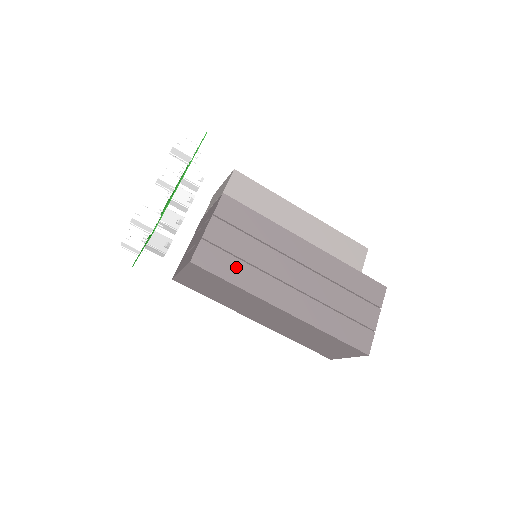
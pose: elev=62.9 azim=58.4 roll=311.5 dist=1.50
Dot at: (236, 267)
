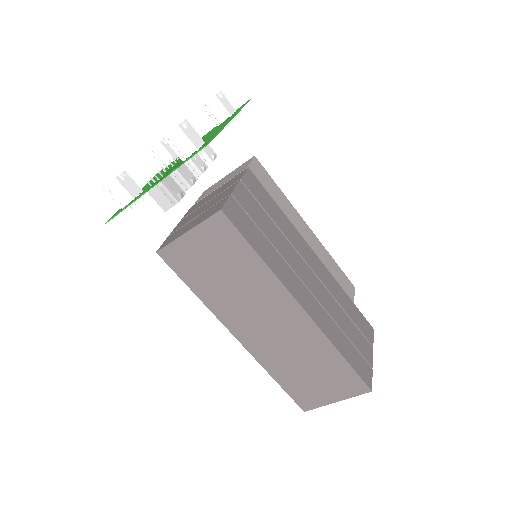
Dot at: (261, 240)
